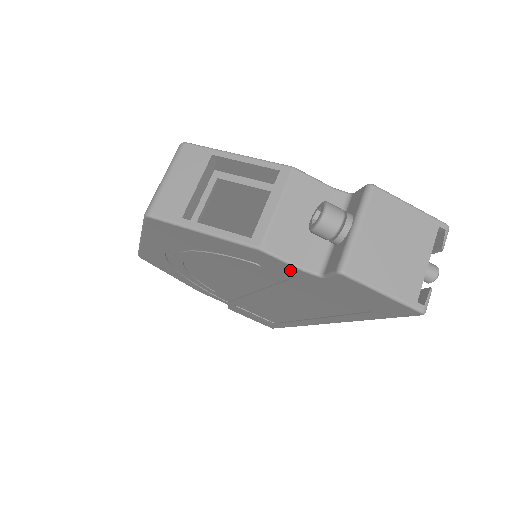
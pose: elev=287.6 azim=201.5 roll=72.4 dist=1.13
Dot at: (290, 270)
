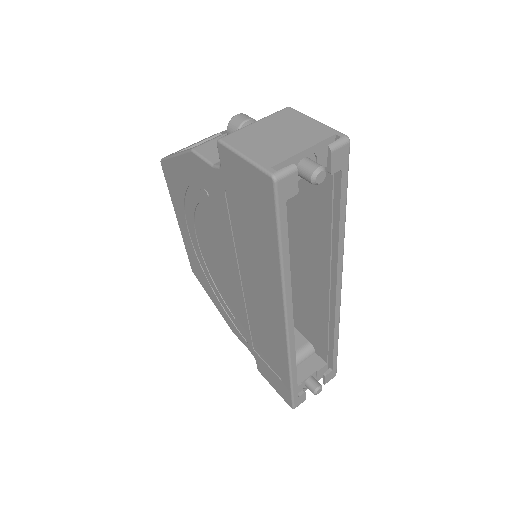
Dot at: (211, 175)
